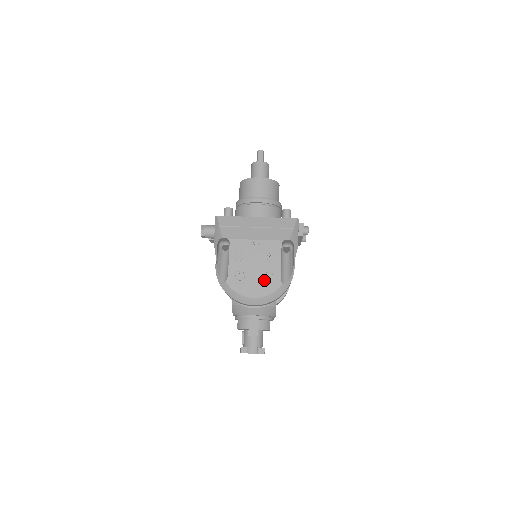
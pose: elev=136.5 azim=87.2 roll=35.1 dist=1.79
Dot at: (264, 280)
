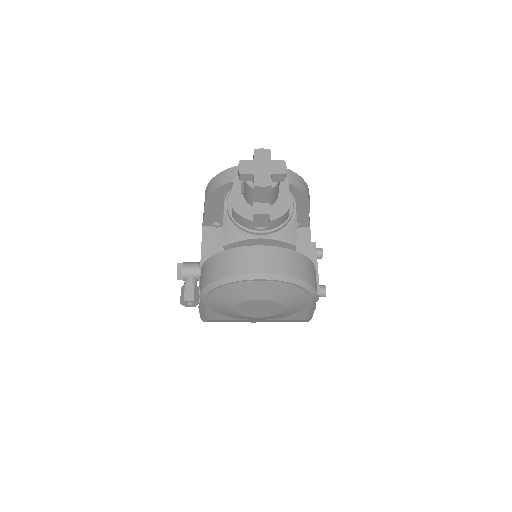
Dot at: occluded
